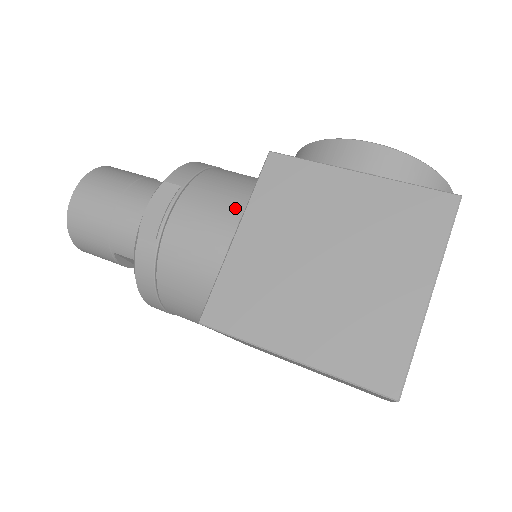
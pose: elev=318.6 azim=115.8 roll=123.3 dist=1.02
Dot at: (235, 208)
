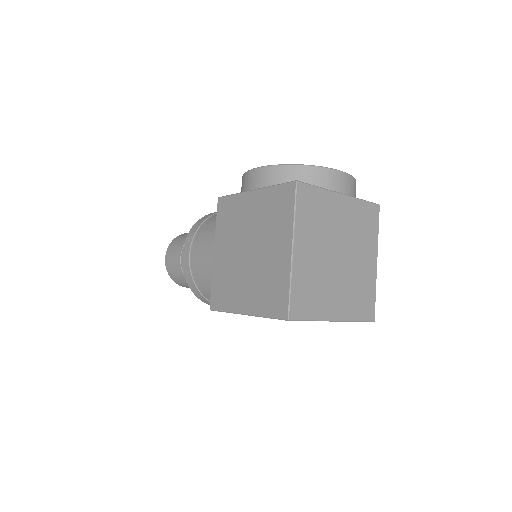
Dot at: (213, 238)
